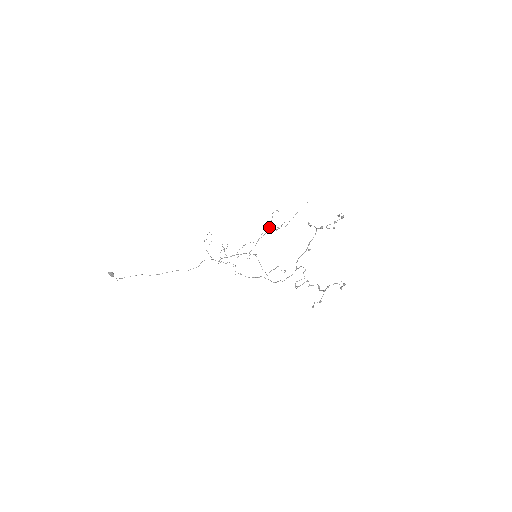
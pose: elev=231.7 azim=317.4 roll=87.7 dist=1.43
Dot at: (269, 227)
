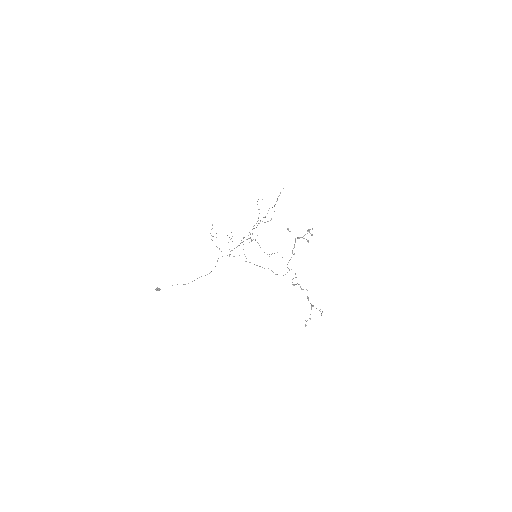
Dot at: occluded
